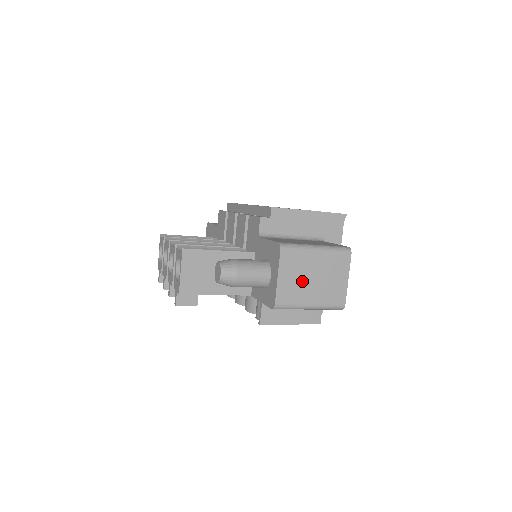
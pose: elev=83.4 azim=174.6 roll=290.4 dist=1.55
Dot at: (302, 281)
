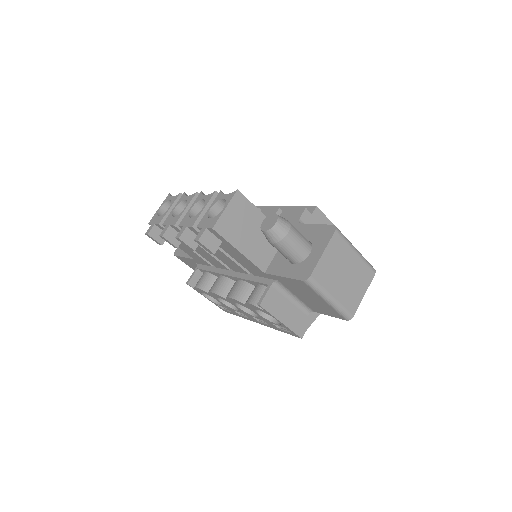
Dot at: (337, 270)
